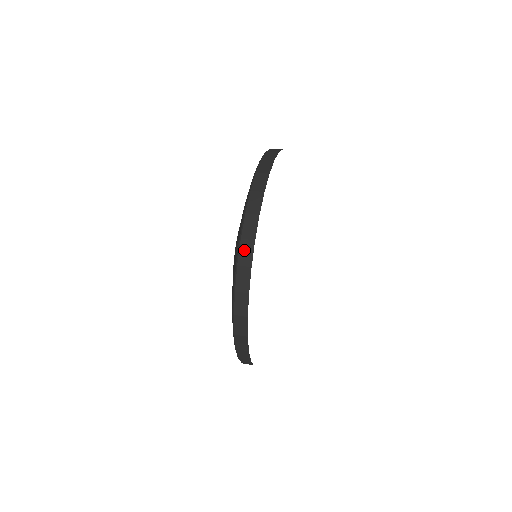
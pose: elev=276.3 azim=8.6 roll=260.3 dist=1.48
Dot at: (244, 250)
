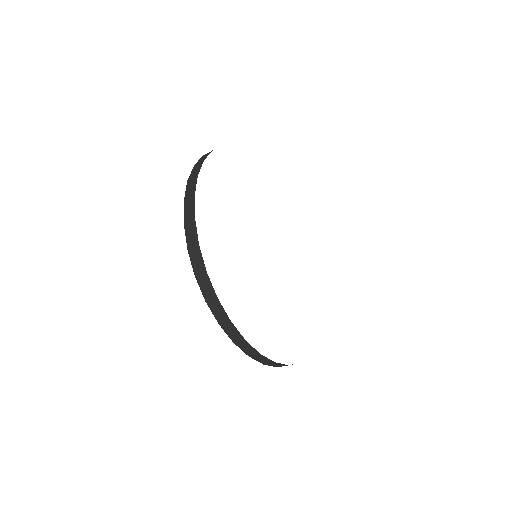
Dot at: (189, 187)
